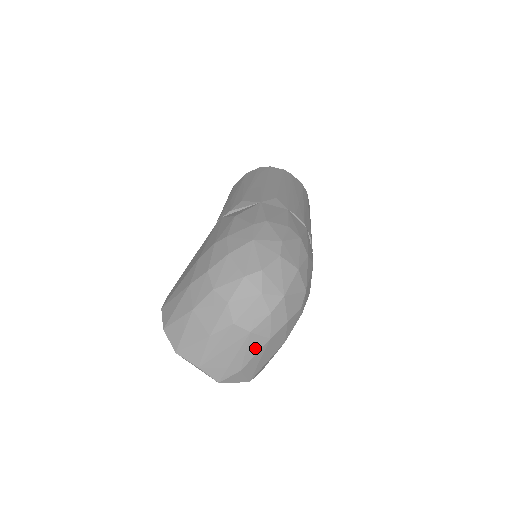
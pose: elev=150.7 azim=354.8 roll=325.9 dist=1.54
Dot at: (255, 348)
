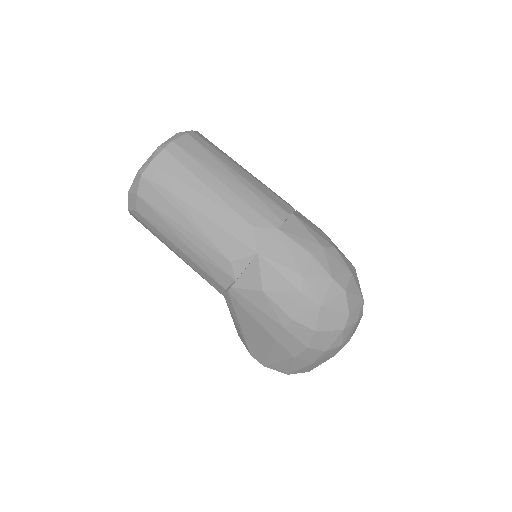
Dot at: occluded
